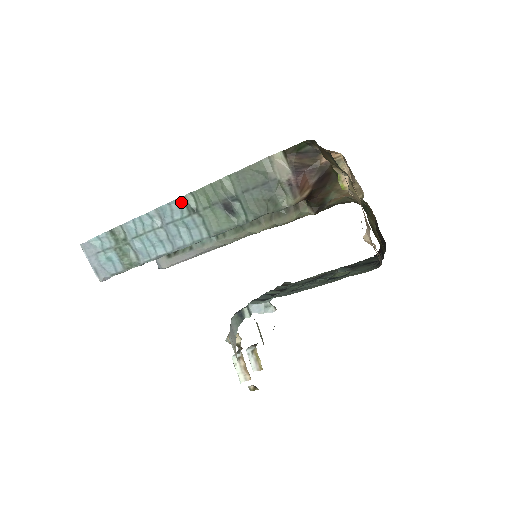
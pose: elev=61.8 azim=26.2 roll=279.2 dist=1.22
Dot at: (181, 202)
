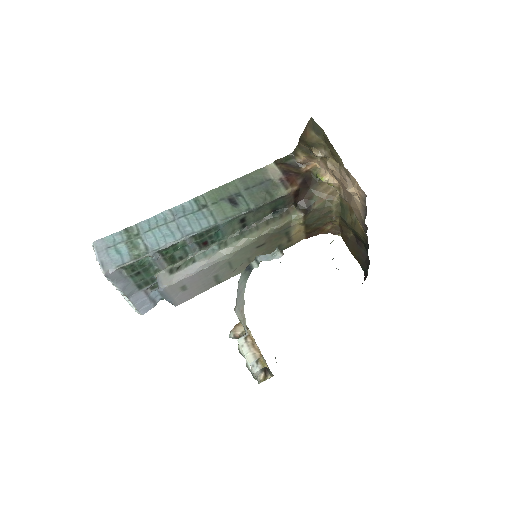
Dot at: (193, 202)
